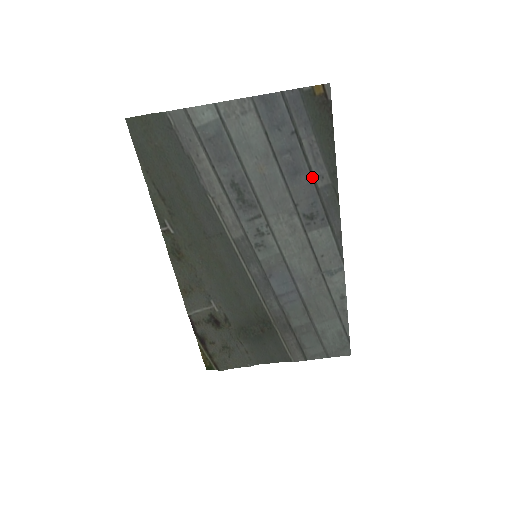
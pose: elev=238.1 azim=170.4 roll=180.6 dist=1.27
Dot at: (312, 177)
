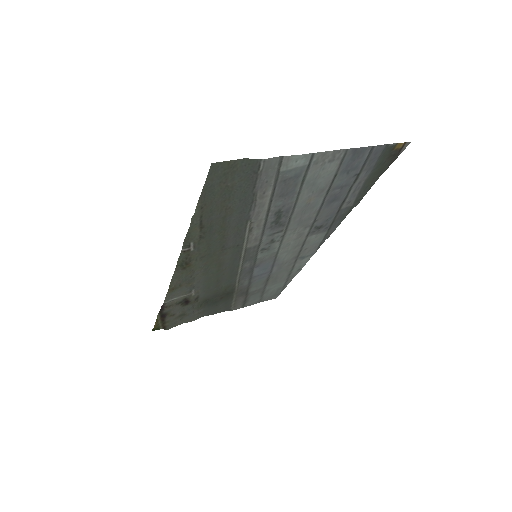
Dot at: (342, 203)
